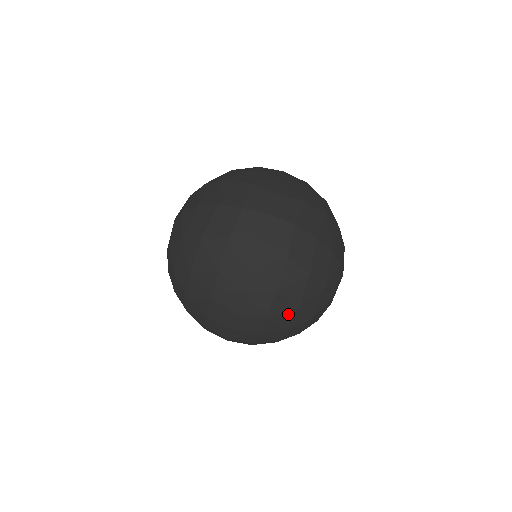
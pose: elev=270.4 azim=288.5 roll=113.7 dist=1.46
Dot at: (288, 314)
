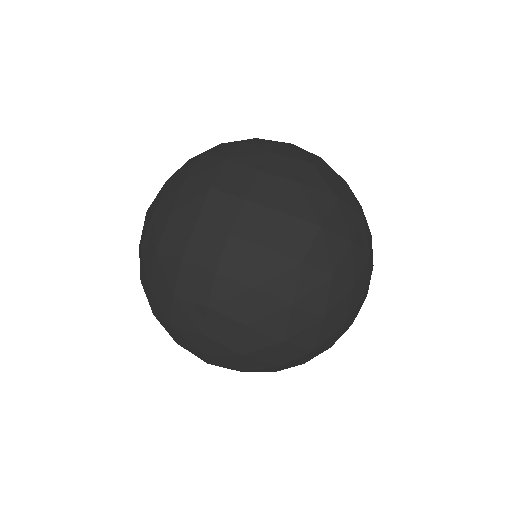
Dot at: (325, 199)
